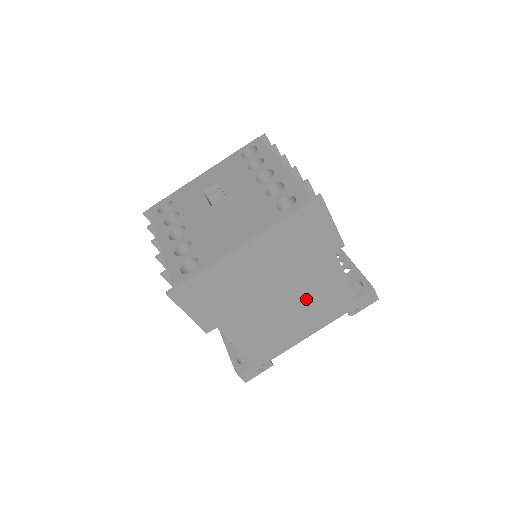
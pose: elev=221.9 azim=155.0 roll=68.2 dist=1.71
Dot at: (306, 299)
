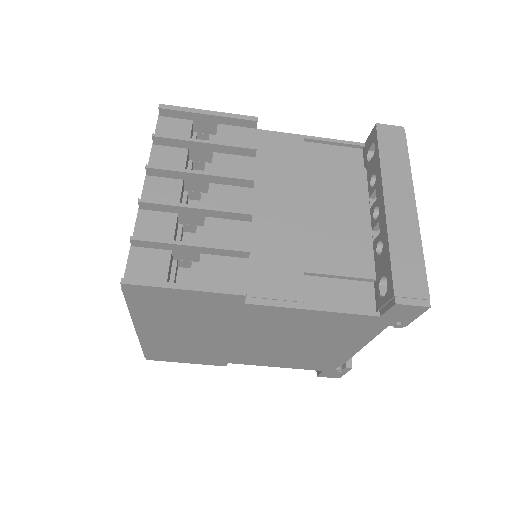
Dot at: (289, 334)
